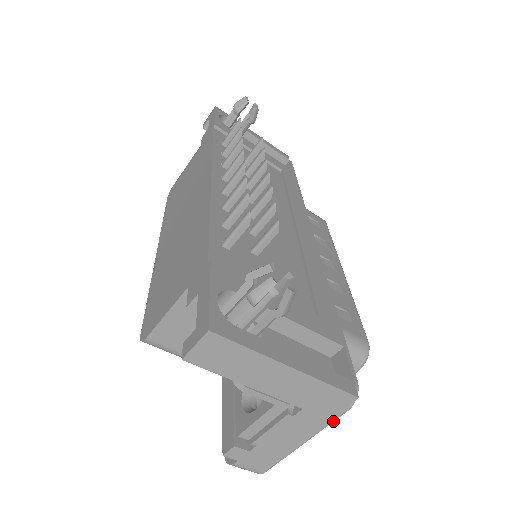
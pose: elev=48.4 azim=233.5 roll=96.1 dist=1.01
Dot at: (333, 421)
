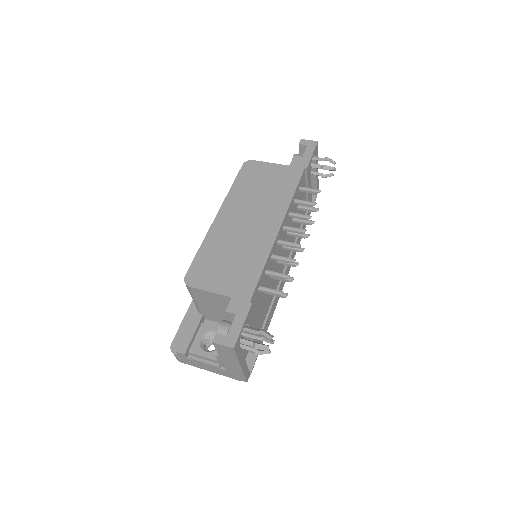
Dot at: (229, 377)
